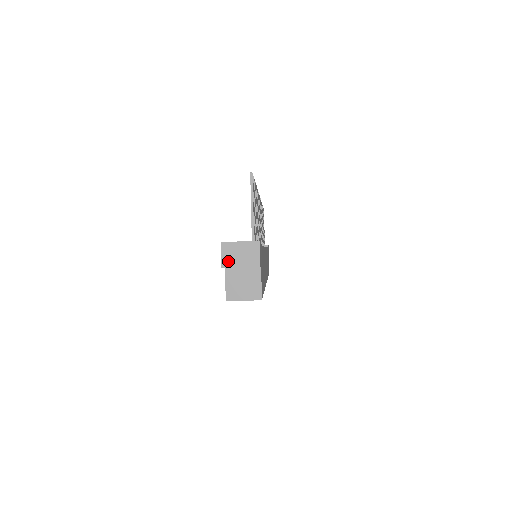
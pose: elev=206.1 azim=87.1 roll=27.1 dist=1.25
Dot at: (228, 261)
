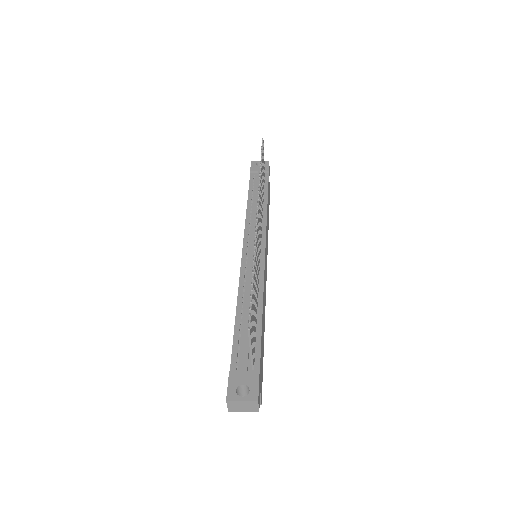
Dot at: (233, 409)
